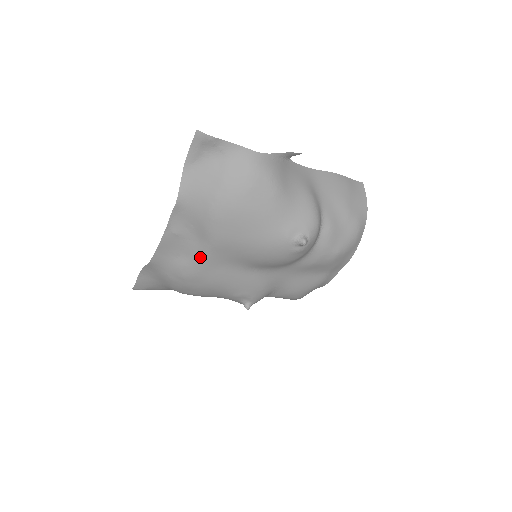
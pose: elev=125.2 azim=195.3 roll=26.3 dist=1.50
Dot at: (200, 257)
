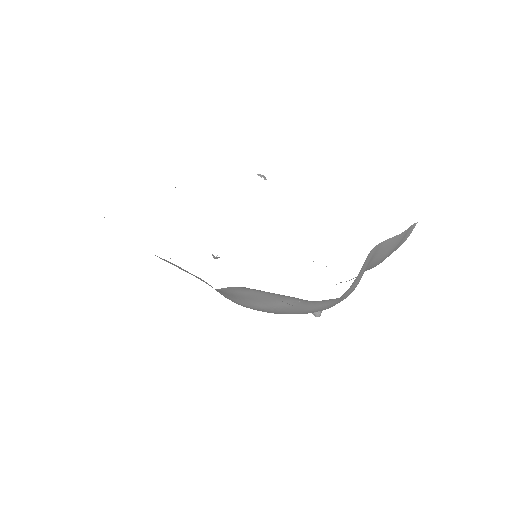
Dot at: (196, 277)
